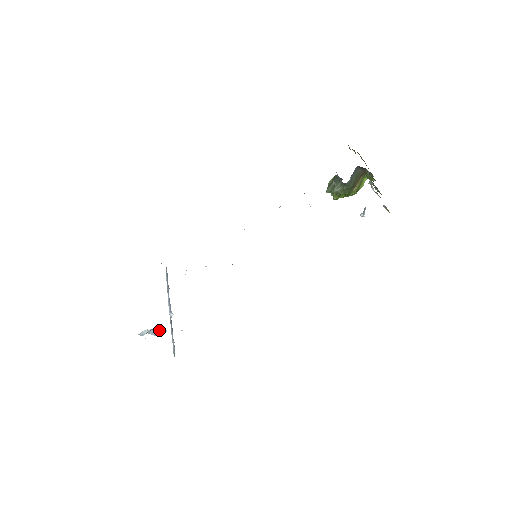
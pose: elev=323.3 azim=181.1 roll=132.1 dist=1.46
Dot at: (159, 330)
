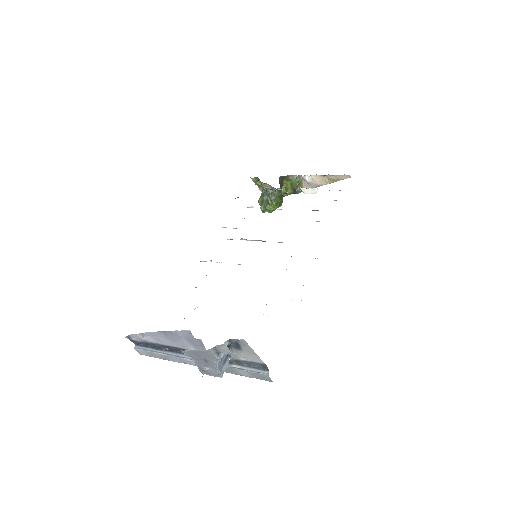
Dot at: (223, 359)
